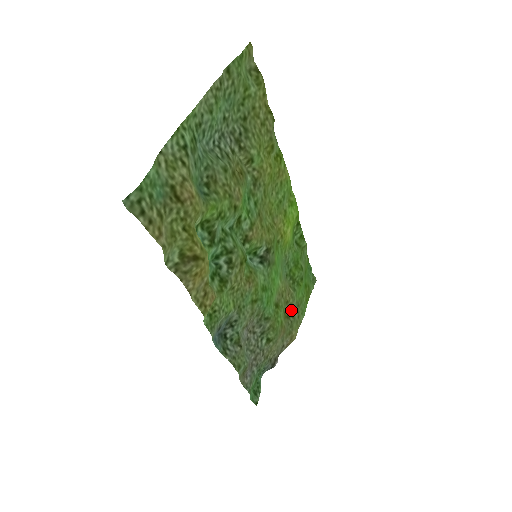
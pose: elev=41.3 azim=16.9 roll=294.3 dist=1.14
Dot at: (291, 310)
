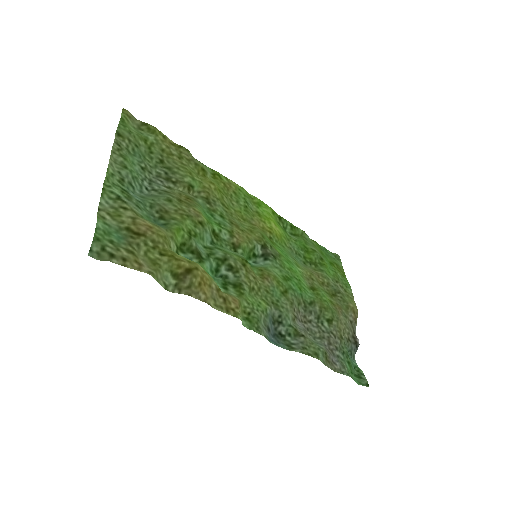
Dot at: (332, 288)
